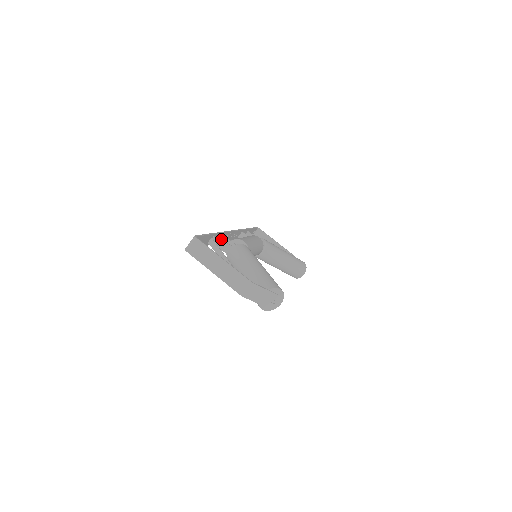
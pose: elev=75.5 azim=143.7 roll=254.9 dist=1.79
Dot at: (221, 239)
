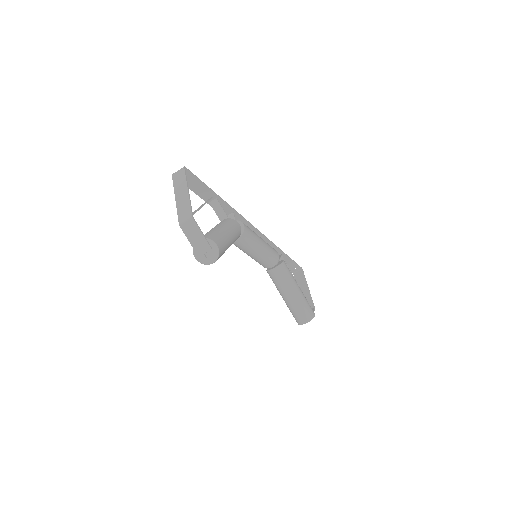
Dot at: (230, 215)
